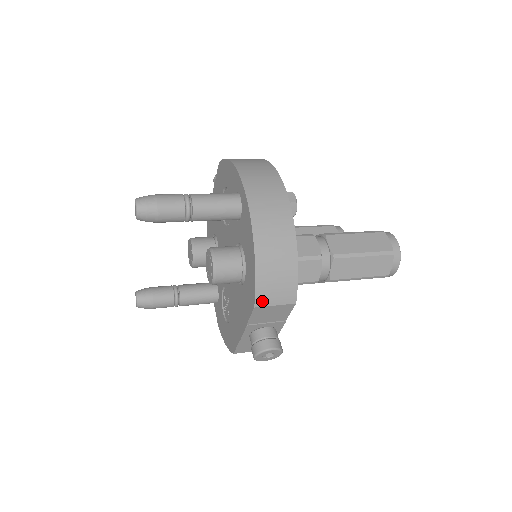
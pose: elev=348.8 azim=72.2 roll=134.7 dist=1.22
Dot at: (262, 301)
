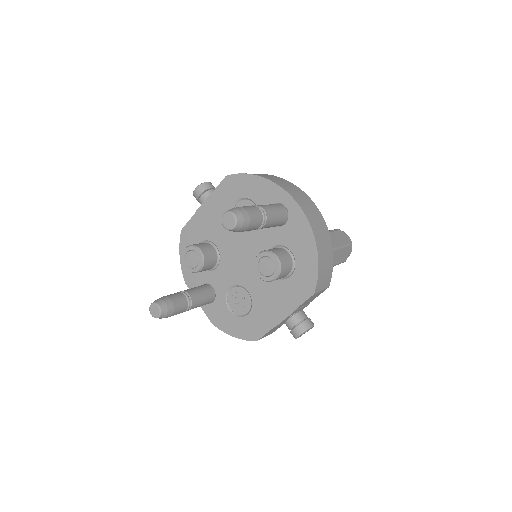
Dot at: (318, 288)
